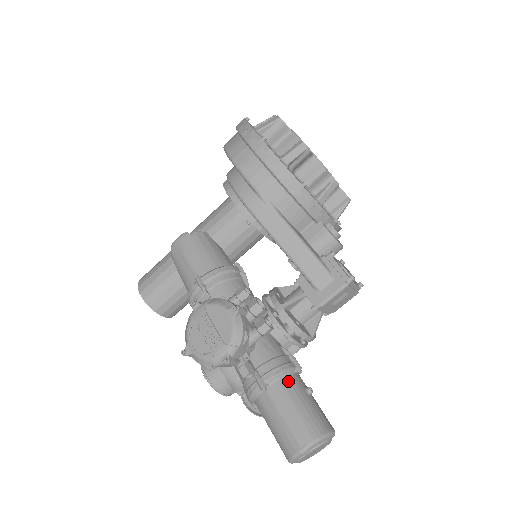
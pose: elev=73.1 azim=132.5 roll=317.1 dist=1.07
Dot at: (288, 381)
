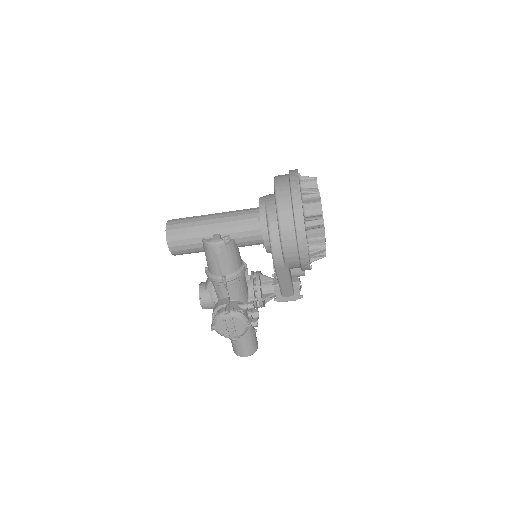
Dot at: (250, 331)
